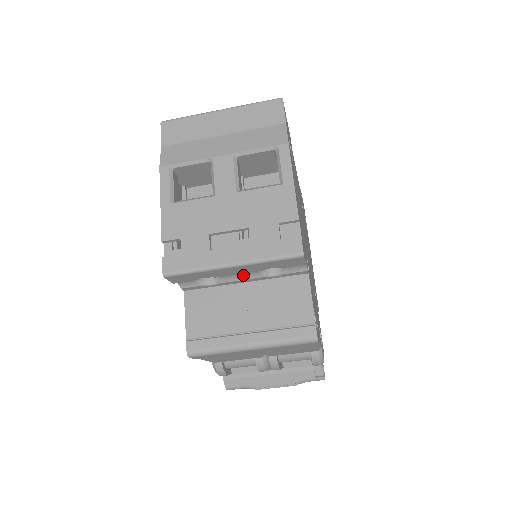
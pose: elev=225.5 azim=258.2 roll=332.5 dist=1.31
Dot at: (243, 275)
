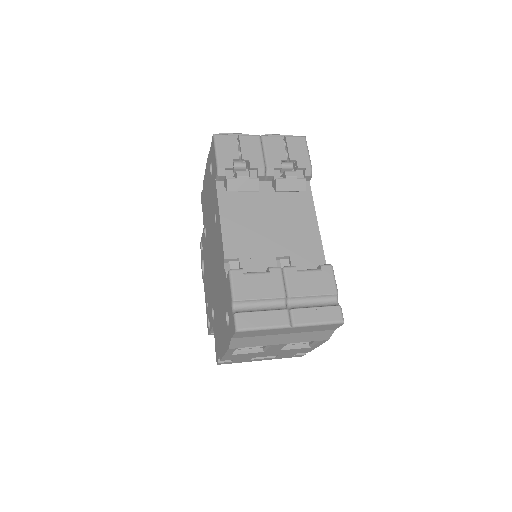
Dot at: occluded
